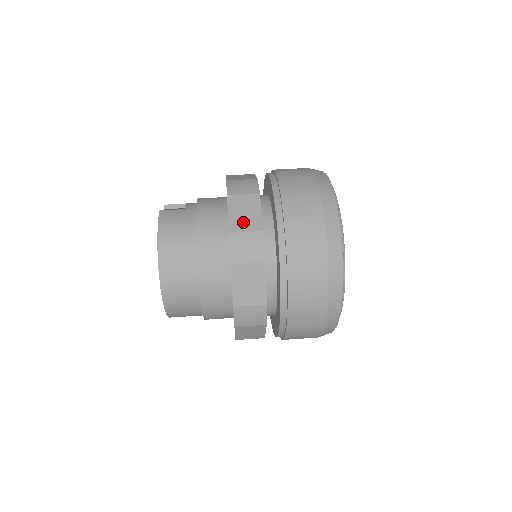
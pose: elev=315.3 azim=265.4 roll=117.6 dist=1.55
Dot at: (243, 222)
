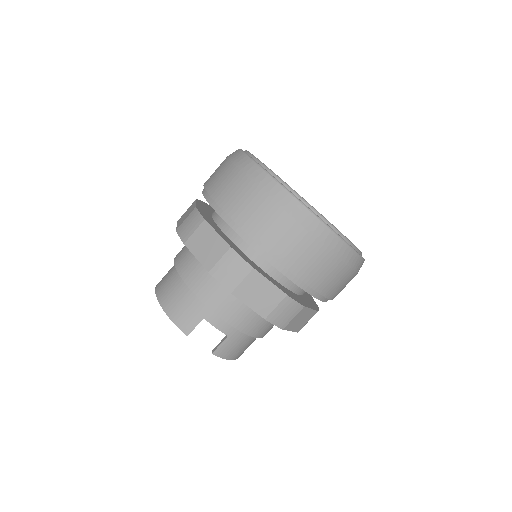
Dot at: (303, 323)
